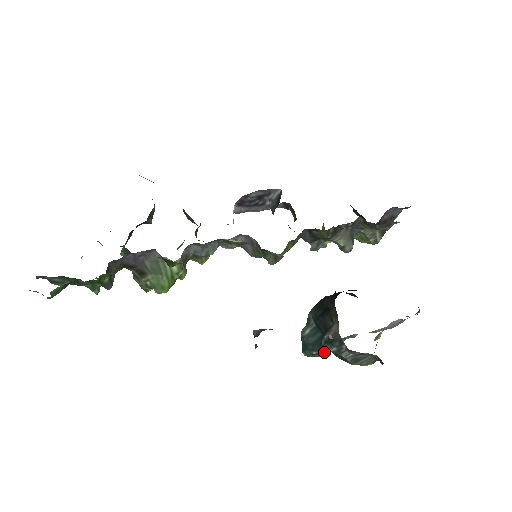
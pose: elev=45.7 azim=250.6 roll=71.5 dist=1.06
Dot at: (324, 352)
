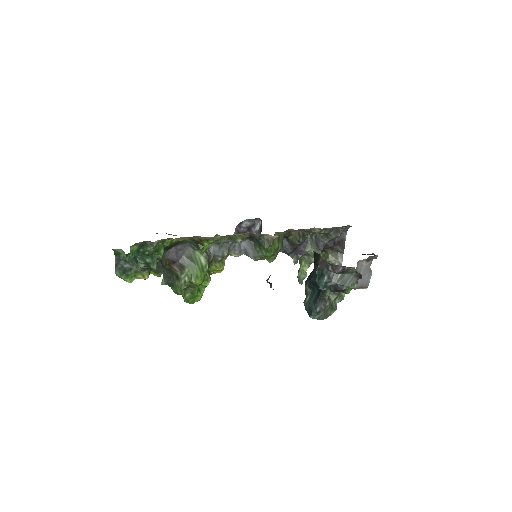
Dot at: (325, 309)
